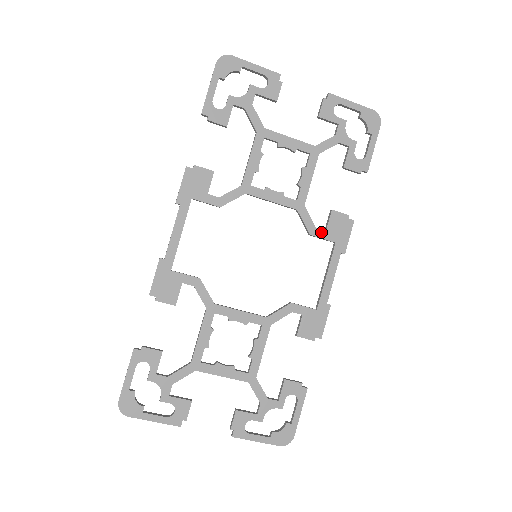
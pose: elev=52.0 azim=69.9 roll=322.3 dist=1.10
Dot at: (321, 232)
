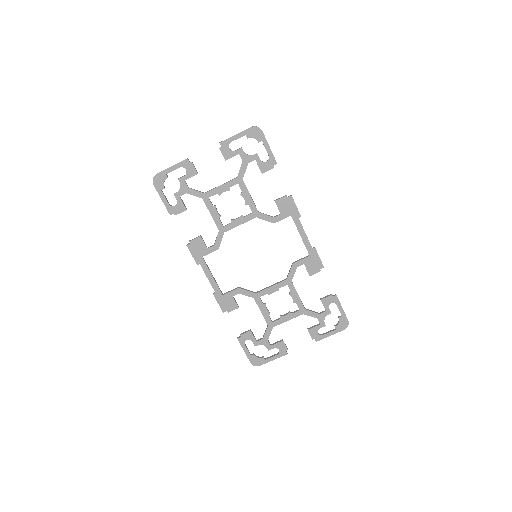
Dot at: (279, 217)
